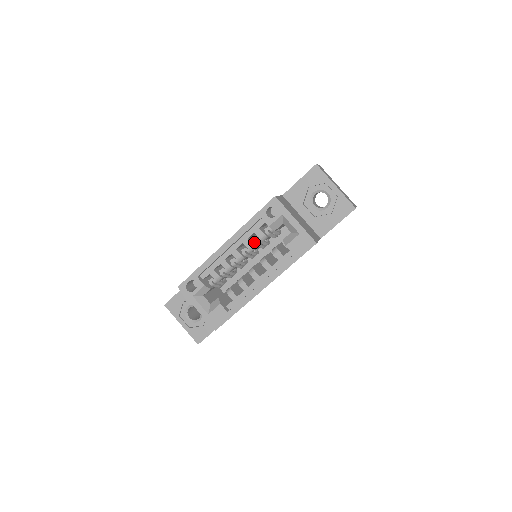
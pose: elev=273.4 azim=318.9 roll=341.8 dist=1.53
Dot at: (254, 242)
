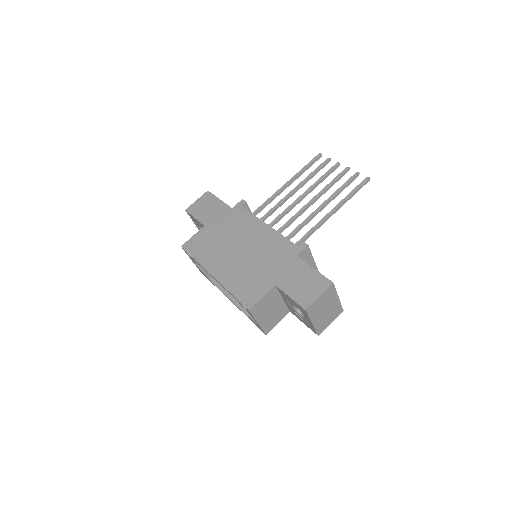
Dot at: occluded
